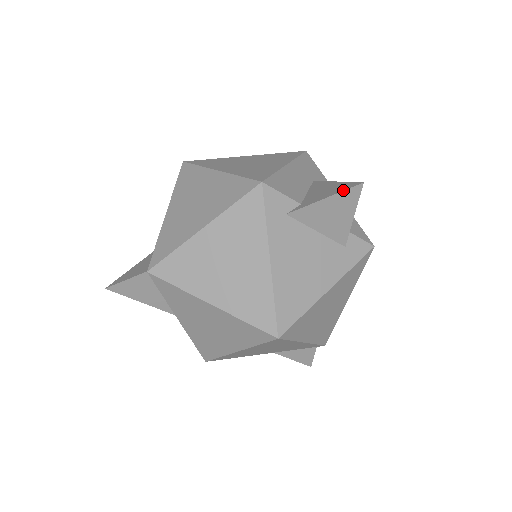
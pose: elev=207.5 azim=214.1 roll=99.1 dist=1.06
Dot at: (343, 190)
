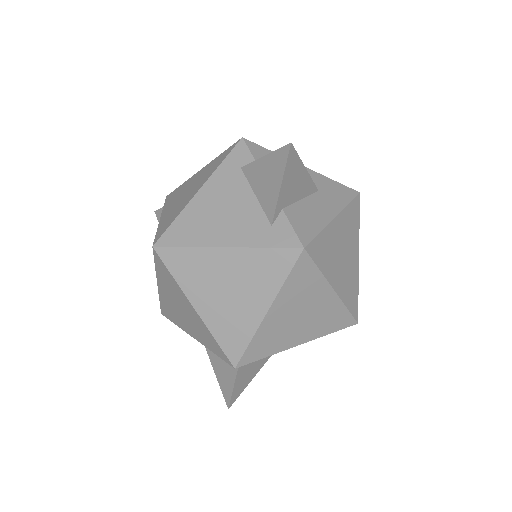
Dot at: (278, 149)
